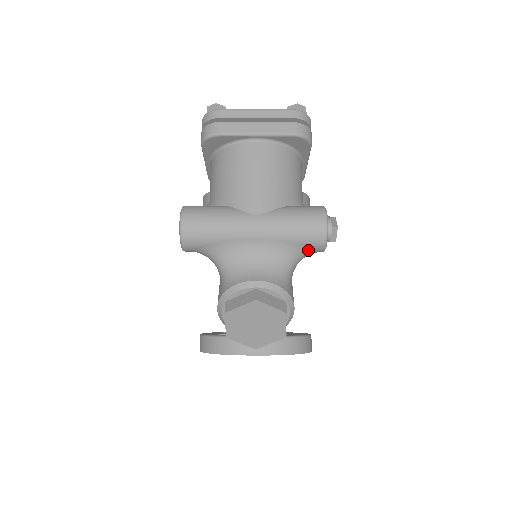
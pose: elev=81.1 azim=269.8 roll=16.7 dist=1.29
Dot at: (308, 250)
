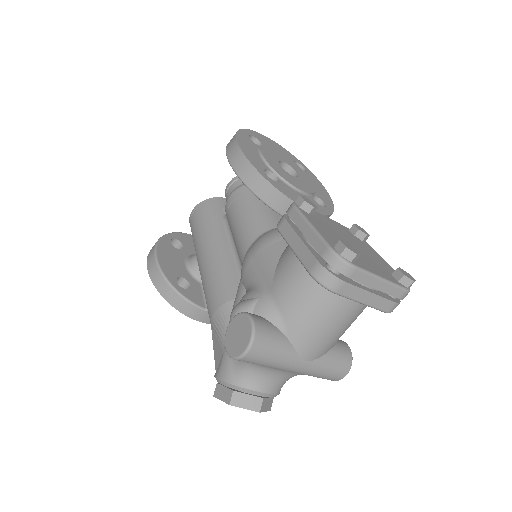
Dot at: occluded
